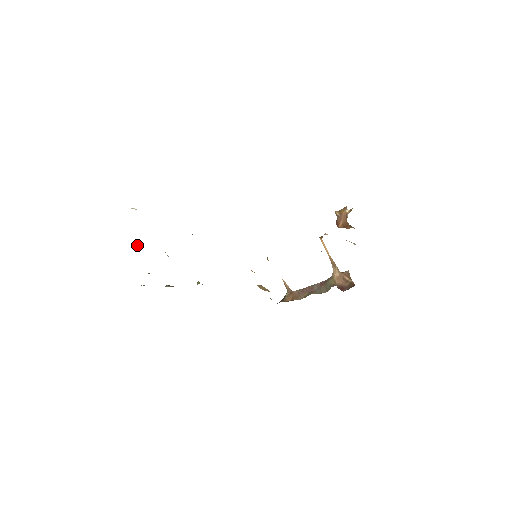
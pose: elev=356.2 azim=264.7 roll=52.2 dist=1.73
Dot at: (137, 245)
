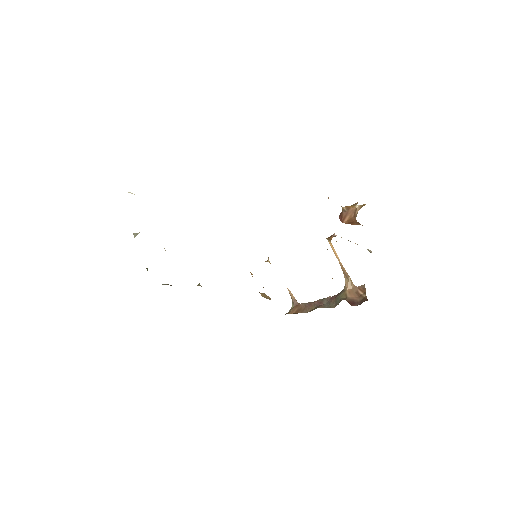
Dot at: (134, 234)
